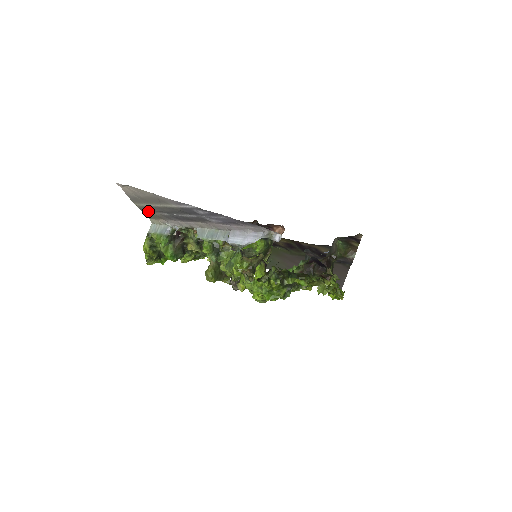
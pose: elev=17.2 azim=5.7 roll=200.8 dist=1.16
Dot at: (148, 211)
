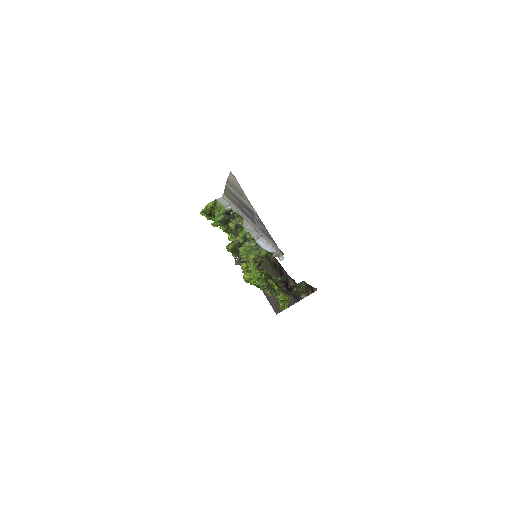
Dot at: (229, 191)
